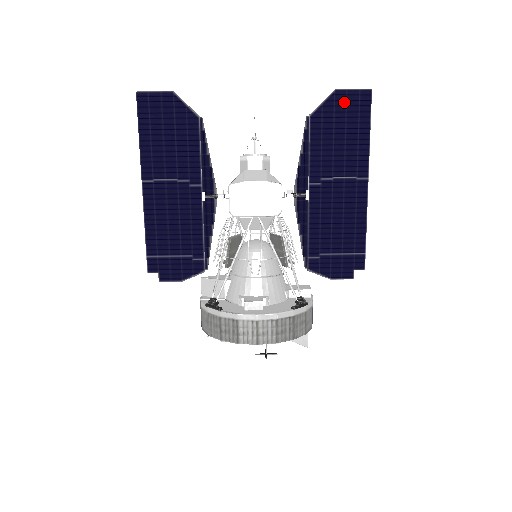
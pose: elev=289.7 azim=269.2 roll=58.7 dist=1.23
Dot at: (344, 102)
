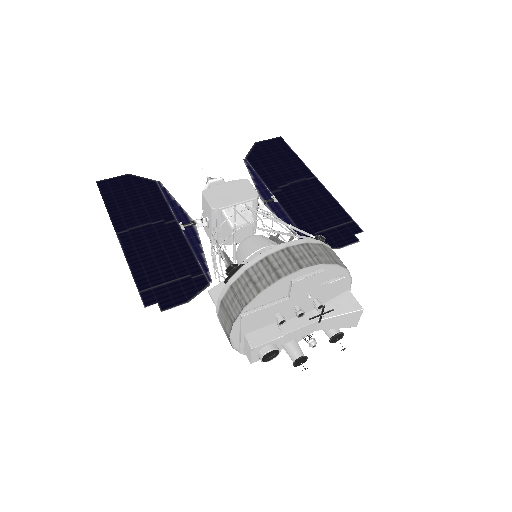
Dot at: (266, 146)
